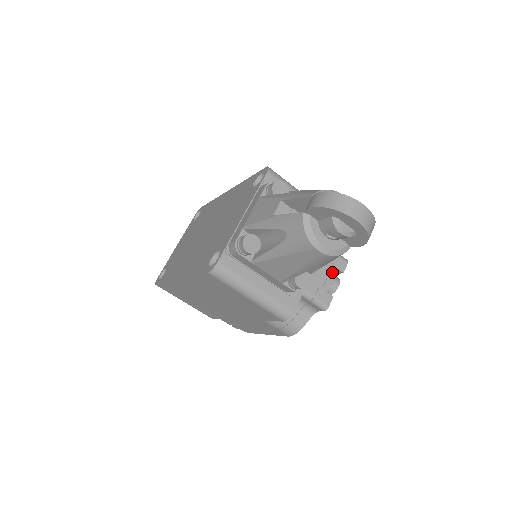
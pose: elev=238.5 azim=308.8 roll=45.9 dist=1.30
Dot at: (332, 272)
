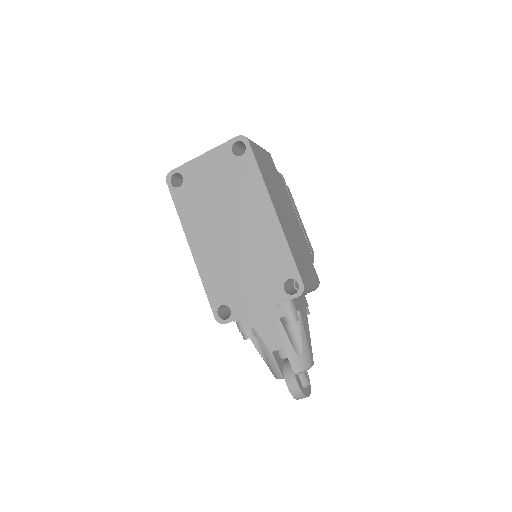
Dot at: occluded
